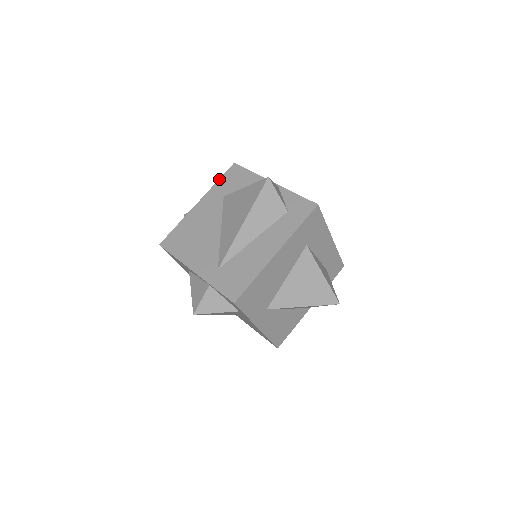
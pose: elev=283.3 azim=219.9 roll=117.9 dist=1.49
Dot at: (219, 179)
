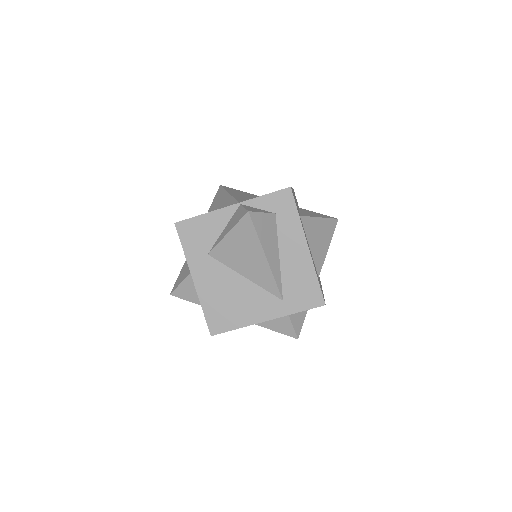
Dot at: (182, 247)
